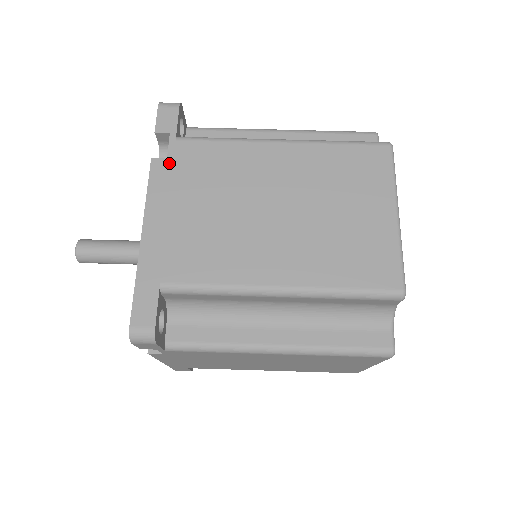
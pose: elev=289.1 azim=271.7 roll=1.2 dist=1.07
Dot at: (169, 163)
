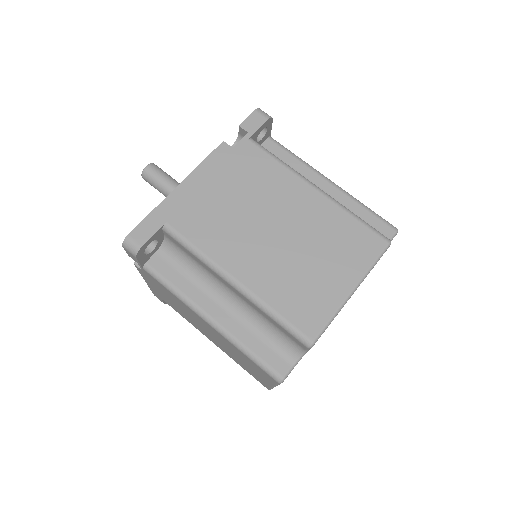
Dot at: (232, 152)
